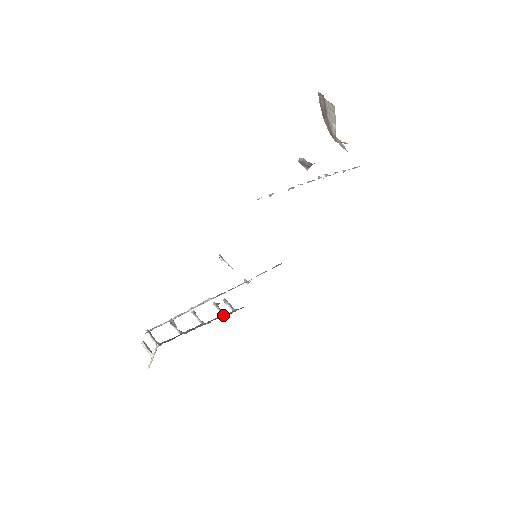
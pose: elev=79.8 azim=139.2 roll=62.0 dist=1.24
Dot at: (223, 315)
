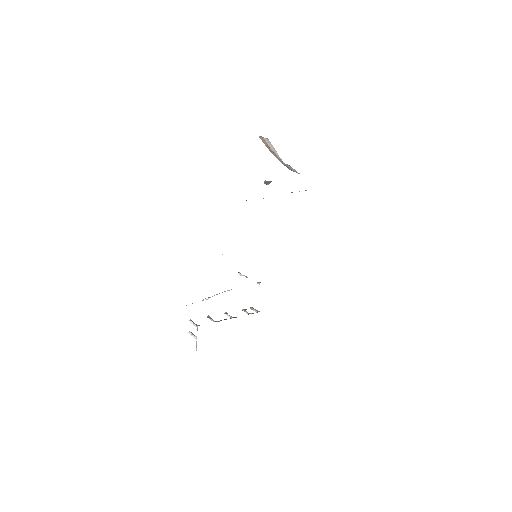
Dot at: occluded
